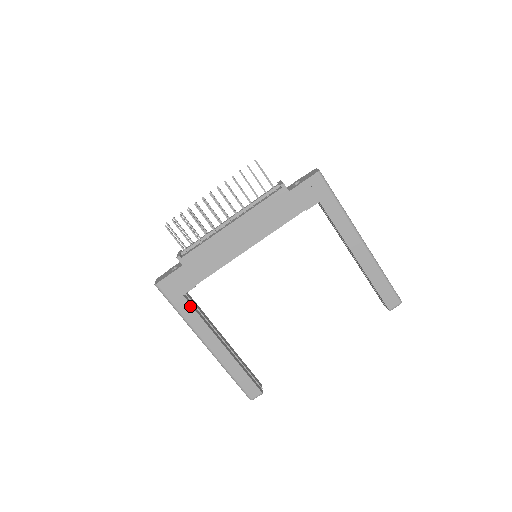
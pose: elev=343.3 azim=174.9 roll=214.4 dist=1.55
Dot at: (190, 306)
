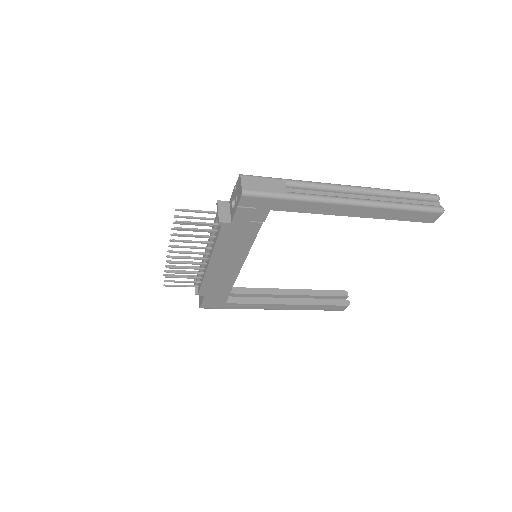
Dot at: (238, 304)
